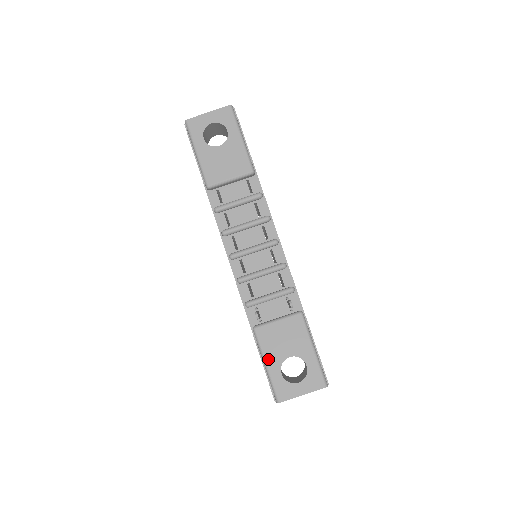
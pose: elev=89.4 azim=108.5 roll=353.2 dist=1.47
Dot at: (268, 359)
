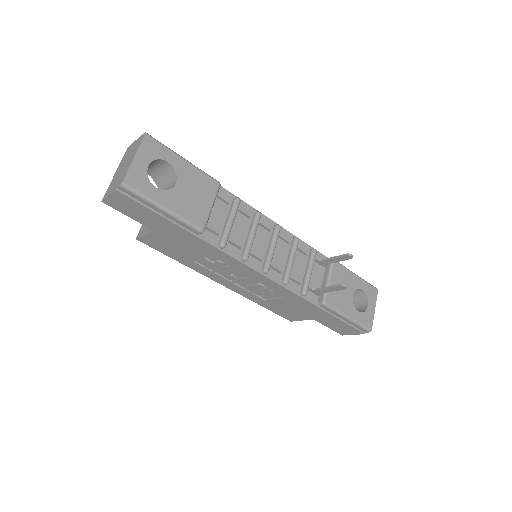
Dot at: (347, 312)
